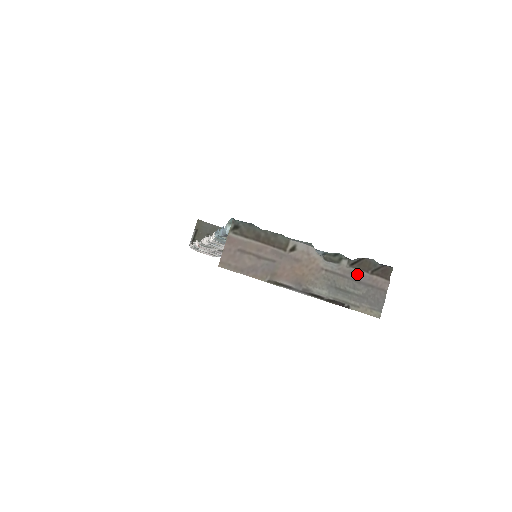
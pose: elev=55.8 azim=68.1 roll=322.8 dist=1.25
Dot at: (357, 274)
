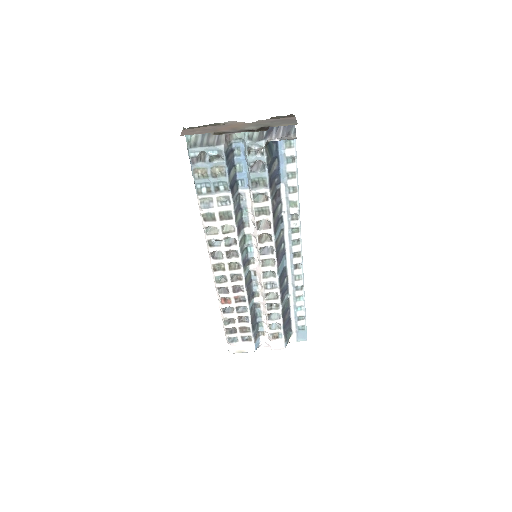
Dot at: (271, 120)
